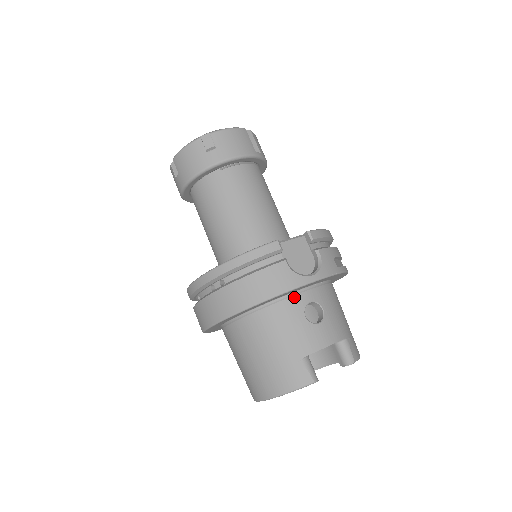
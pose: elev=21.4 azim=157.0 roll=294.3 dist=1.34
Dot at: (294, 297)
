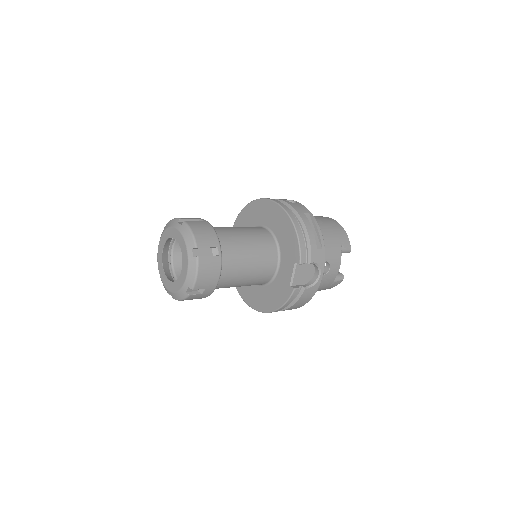
Dot at: occluded
